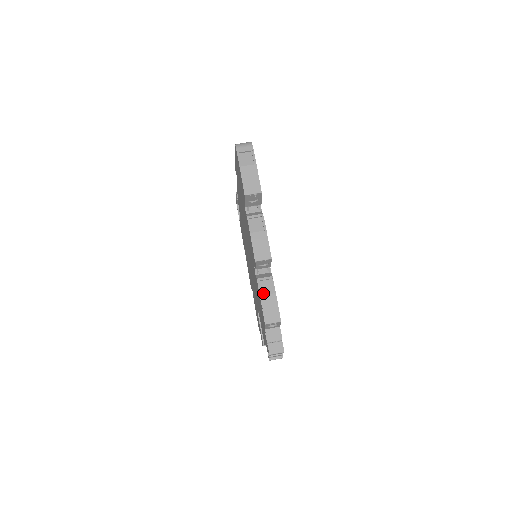
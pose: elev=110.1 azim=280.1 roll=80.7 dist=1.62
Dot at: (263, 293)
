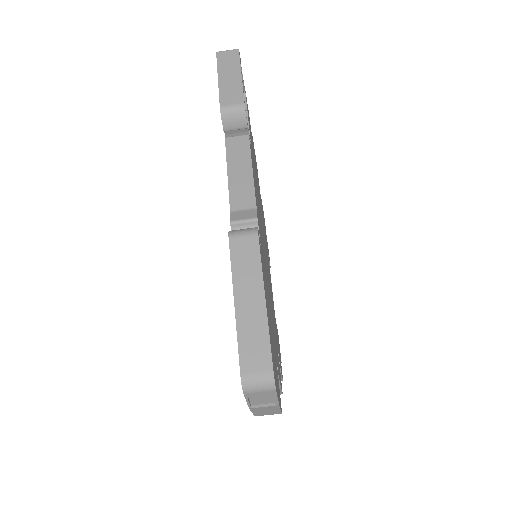
Dot at: occluded
